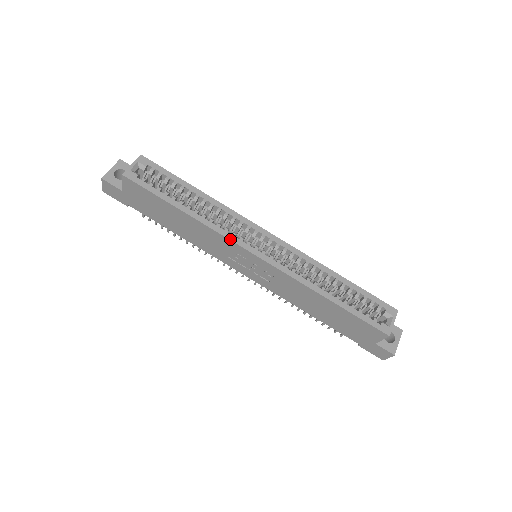
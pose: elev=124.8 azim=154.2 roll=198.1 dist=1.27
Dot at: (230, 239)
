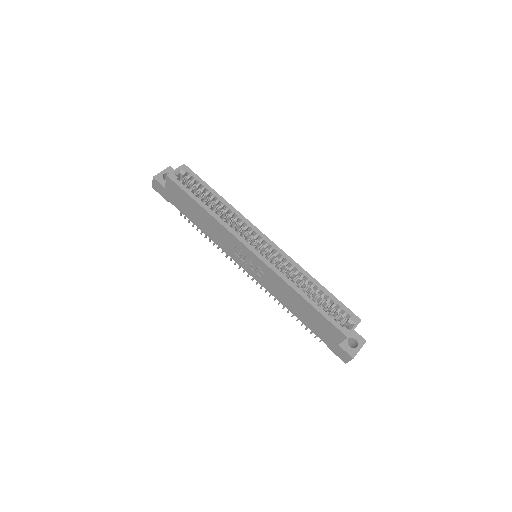
Dot at: (235, 236)
